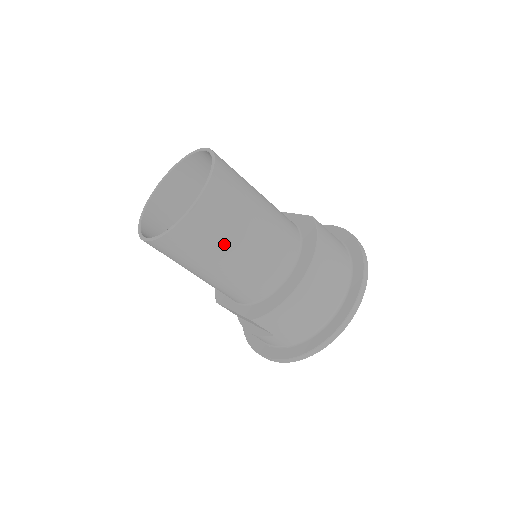
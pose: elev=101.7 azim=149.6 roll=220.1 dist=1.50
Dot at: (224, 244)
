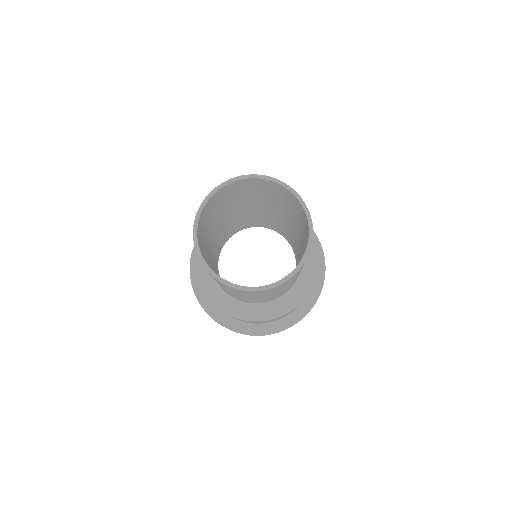
Dot at: (263, 295)
